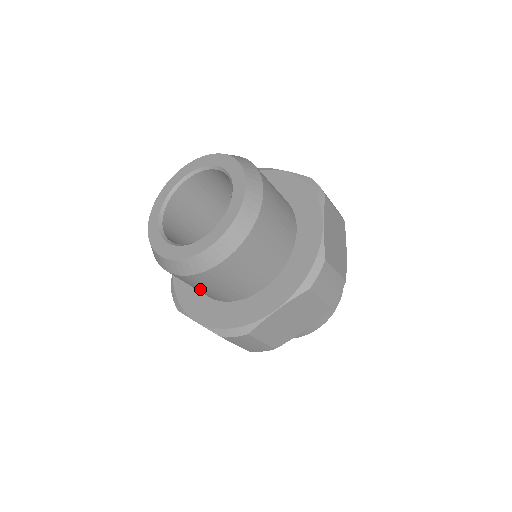
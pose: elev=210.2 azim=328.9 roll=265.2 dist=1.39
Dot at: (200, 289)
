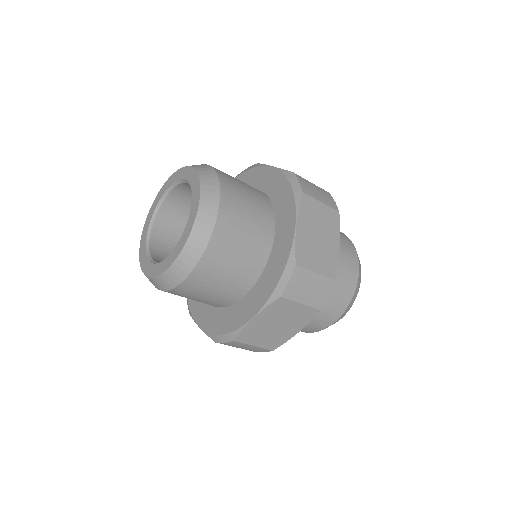
Dot at: (228, 277)
